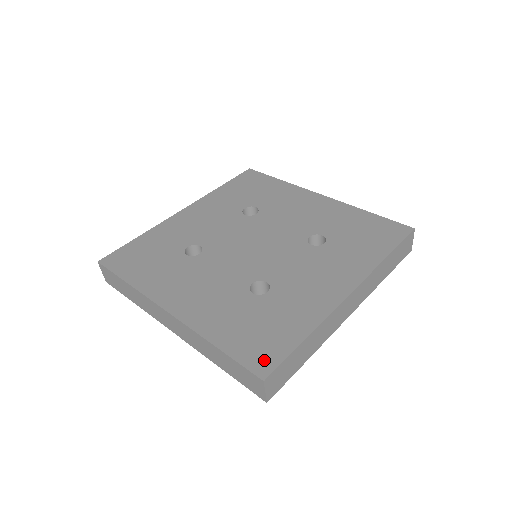
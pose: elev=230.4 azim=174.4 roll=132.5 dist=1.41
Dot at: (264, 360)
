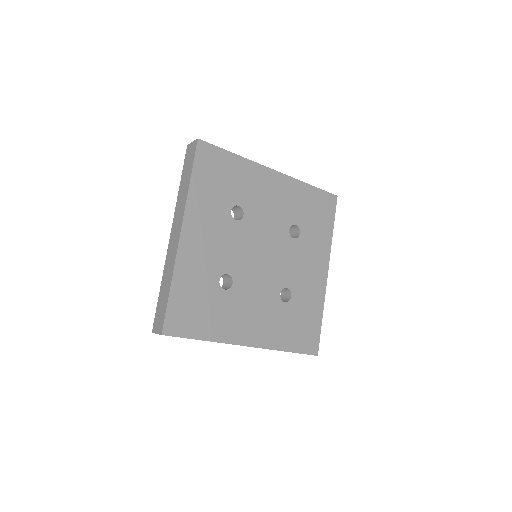
Dot at: (313, 344)
